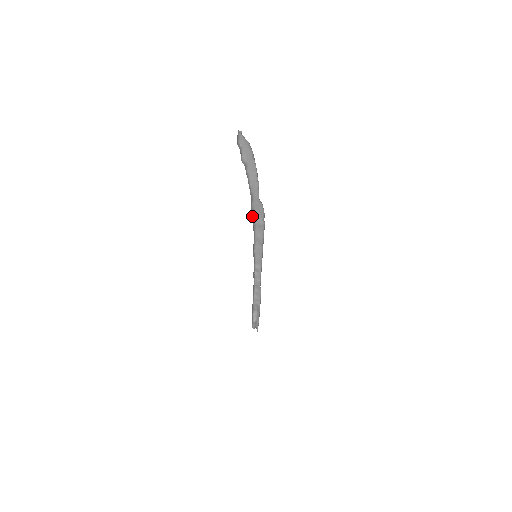
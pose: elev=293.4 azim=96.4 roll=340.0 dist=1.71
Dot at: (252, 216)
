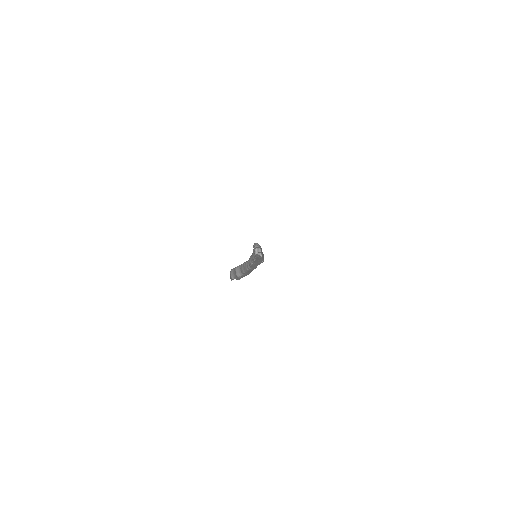
Dot at: occluded
